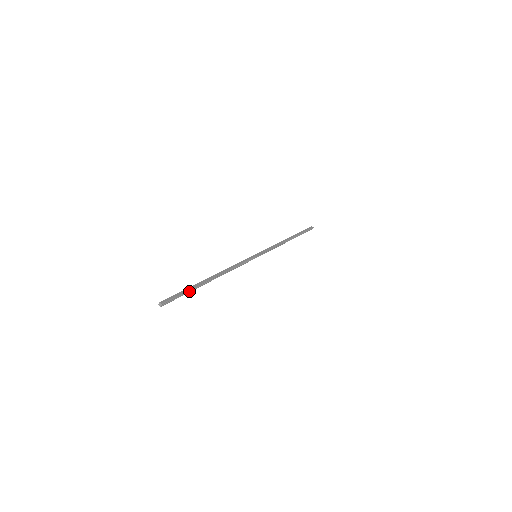
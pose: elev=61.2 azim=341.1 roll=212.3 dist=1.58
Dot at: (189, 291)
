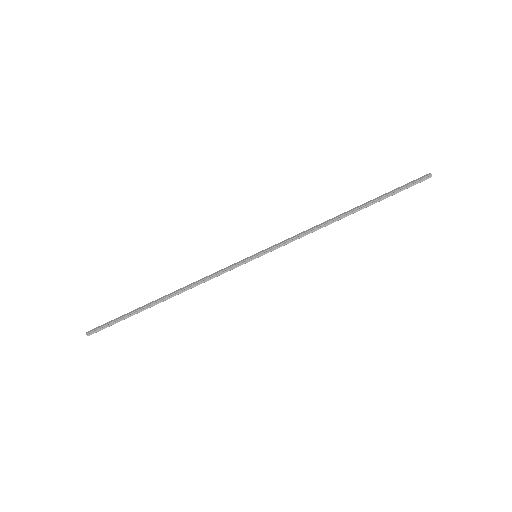
Dot at: (127, 317)
